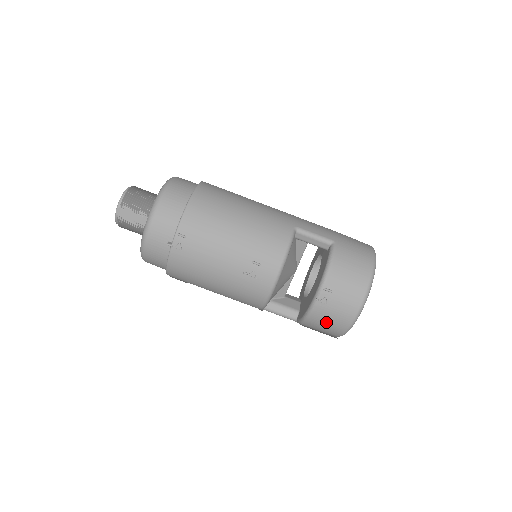
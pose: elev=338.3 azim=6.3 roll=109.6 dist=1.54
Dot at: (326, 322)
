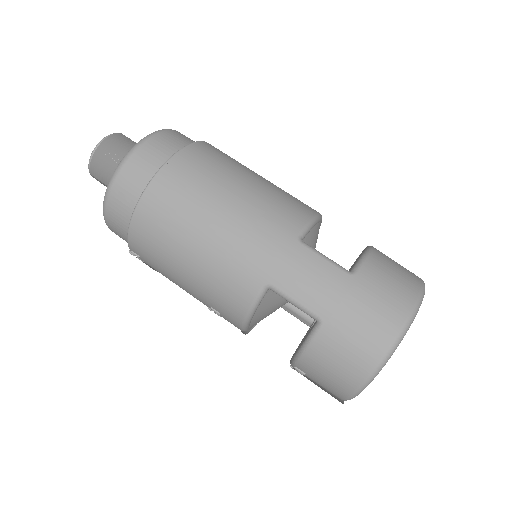
Dot at: occluded
